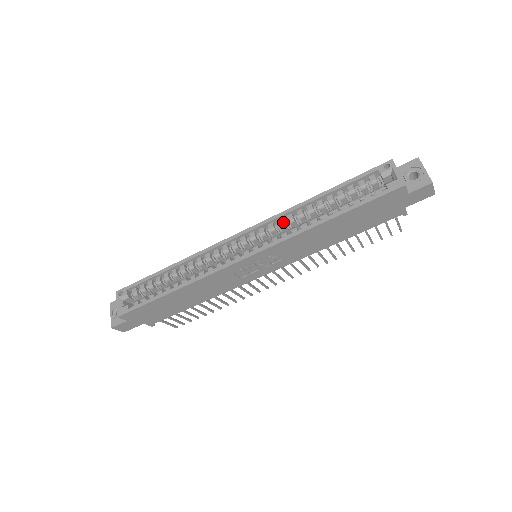
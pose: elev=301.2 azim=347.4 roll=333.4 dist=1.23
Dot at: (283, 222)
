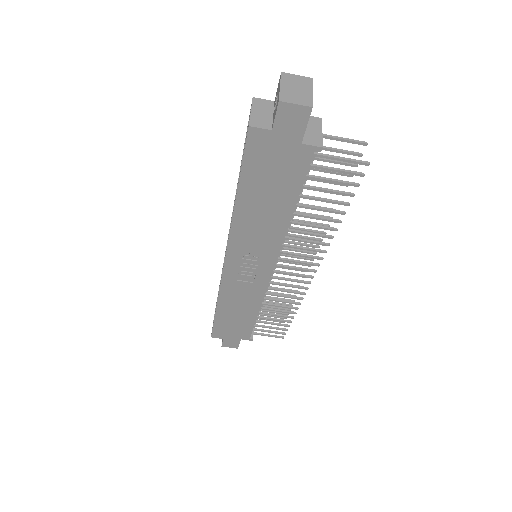
Dot at: occluded
